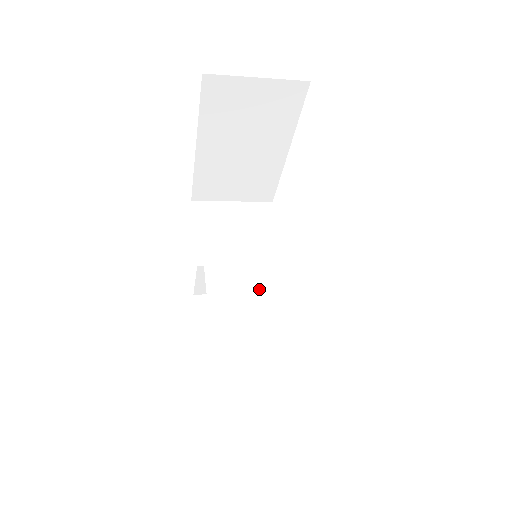
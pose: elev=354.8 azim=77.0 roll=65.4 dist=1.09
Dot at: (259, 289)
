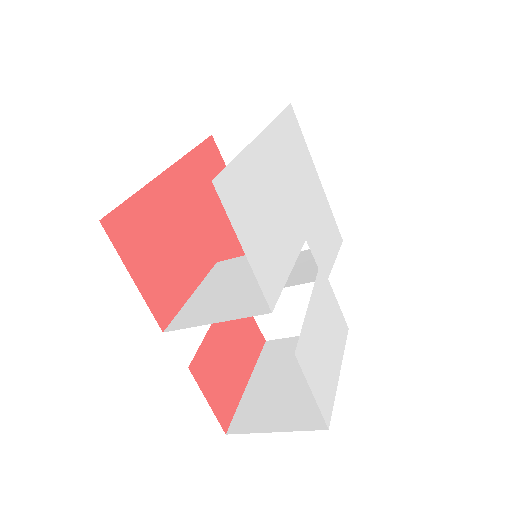
Dot at: (242, 276)
